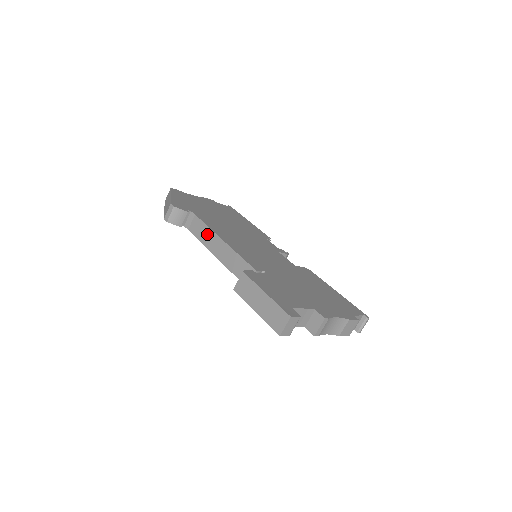
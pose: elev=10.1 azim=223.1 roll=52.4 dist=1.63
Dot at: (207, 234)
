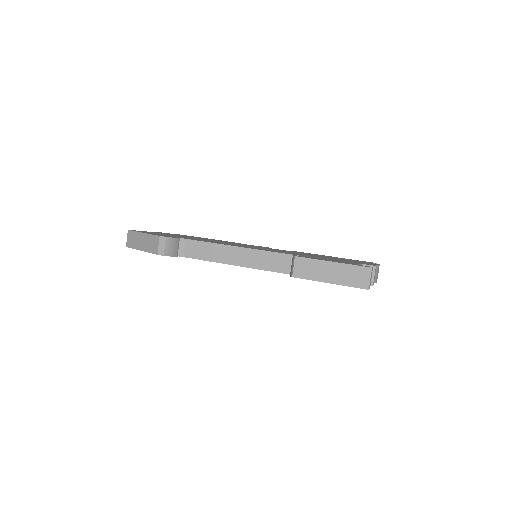
Dot at: (213, 250)
